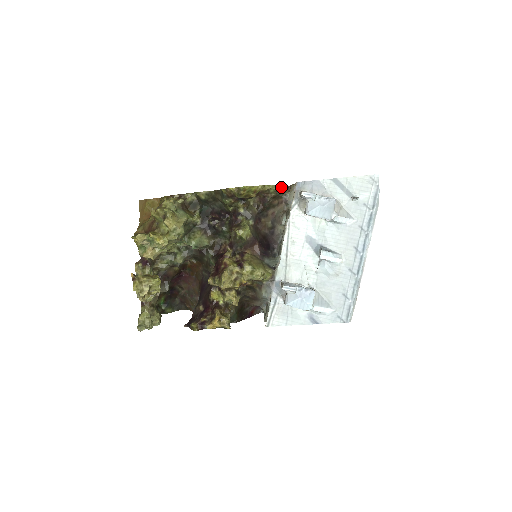
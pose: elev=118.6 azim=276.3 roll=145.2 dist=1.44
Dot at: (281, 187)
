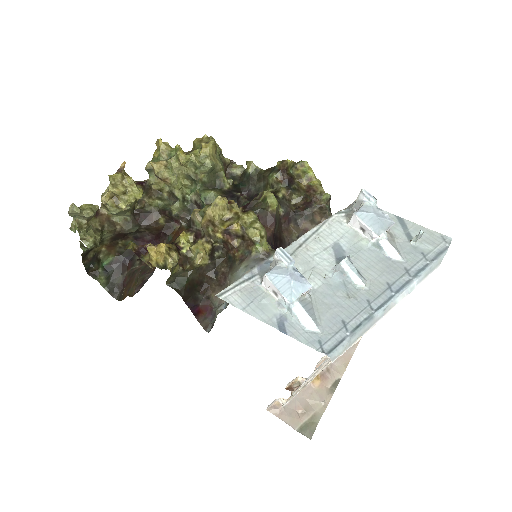
Dot at: occluded
